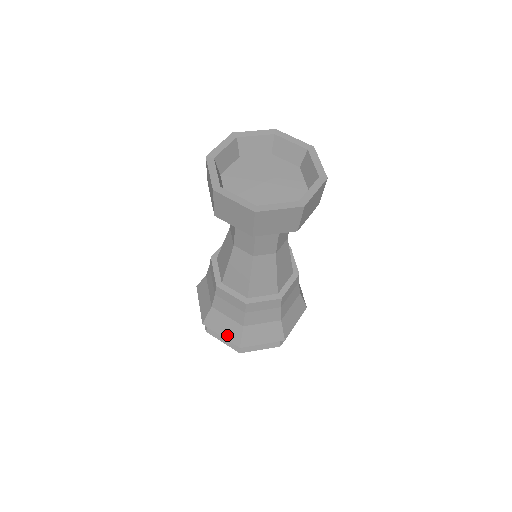
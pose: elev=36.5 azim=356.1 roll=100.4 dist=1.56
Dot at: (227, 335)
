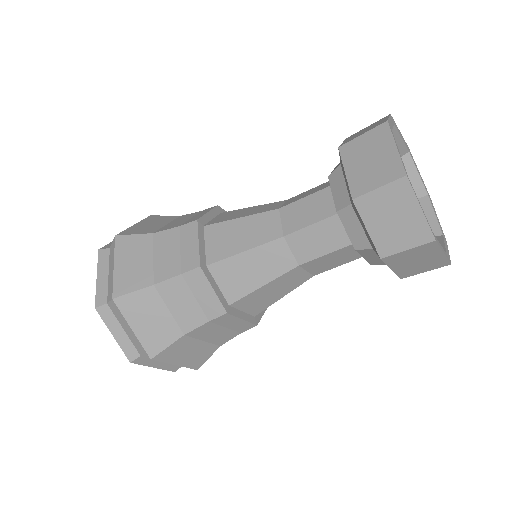
Dot at: (187, 362)
